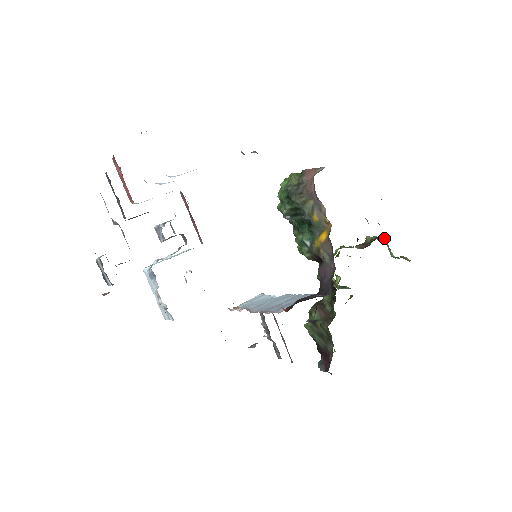
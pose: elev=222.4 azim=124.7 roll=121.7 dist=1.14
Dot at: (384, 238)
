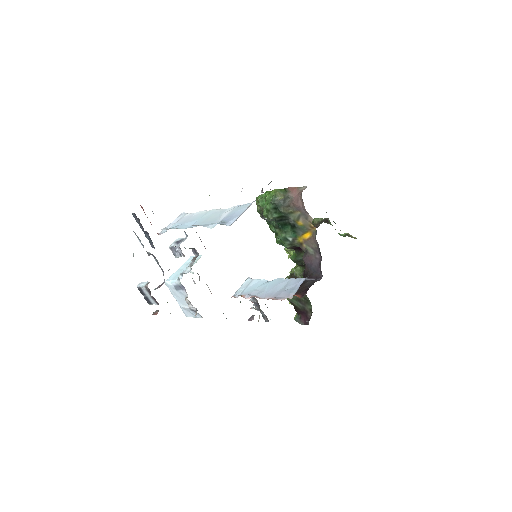
Dot at: occluded
